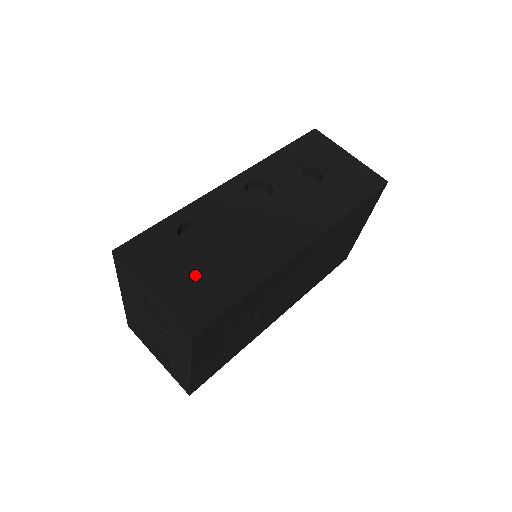
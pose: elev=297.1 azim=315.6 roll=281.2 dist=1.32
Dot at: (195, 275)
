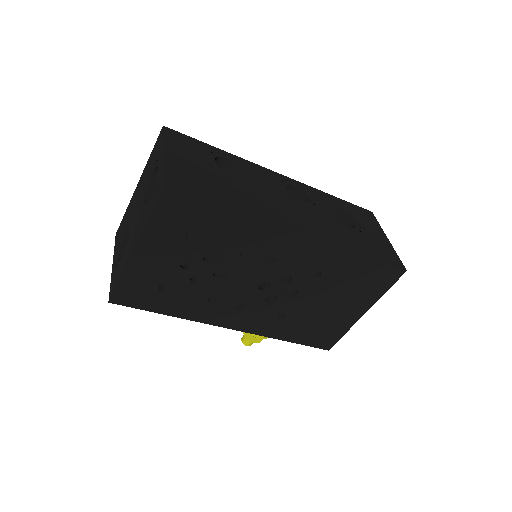
Dot at: (204, 174)
